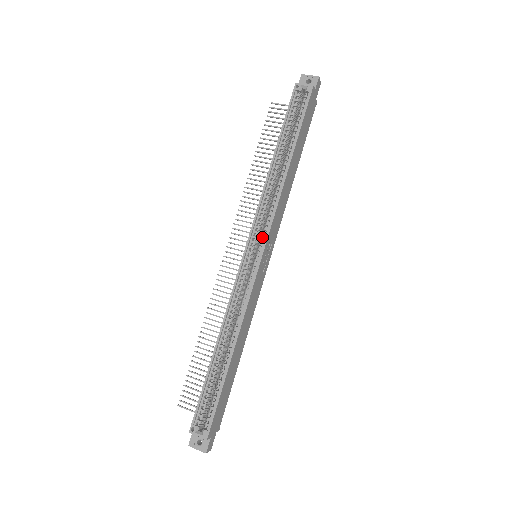
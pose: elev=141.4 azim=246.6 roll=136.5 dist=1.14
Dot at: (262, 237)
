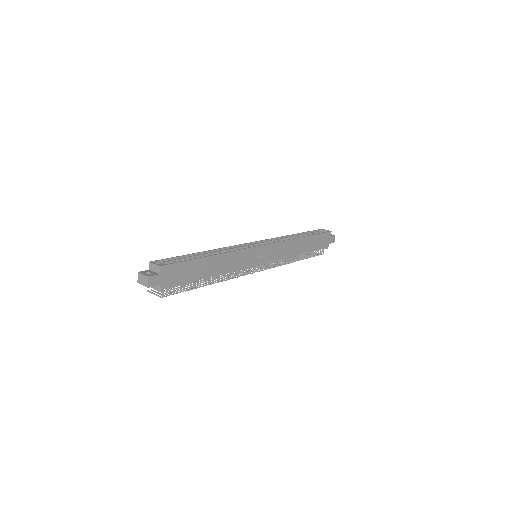
Dot at: occluded
